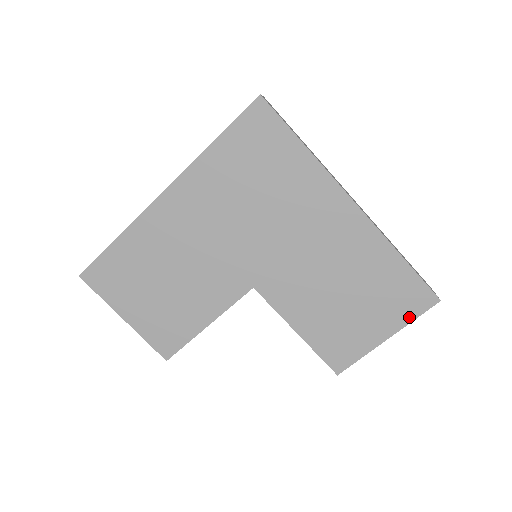
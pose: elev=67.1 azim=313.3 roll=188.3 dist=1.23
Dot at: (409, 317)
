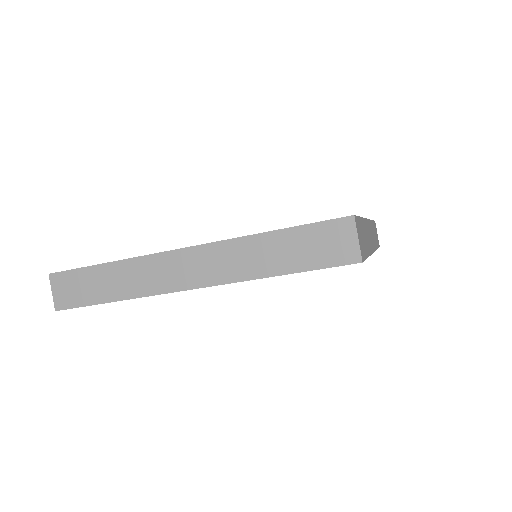
Dot at: occluded
